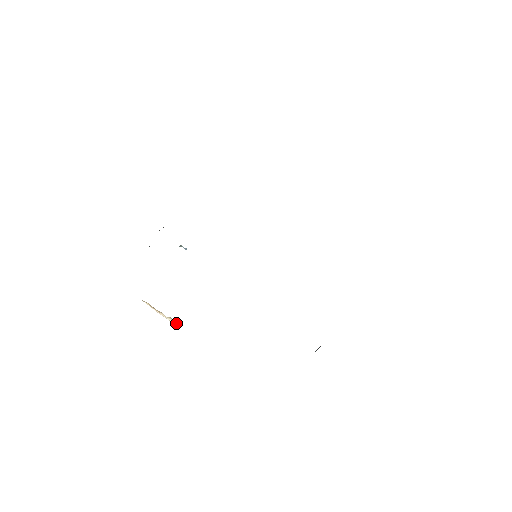
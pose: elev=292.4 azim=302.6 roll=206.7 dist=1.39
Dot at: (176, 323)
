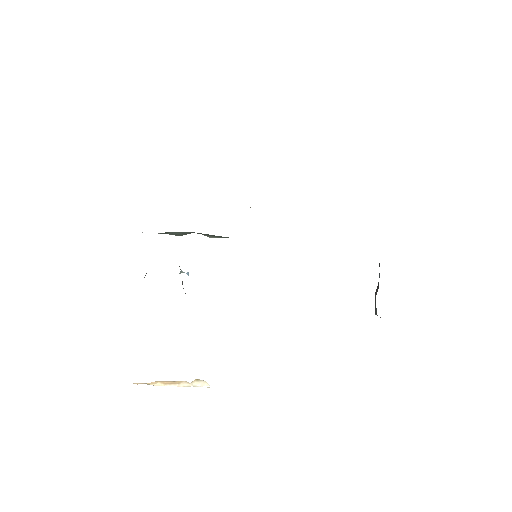
Dot at: (205, 382)
